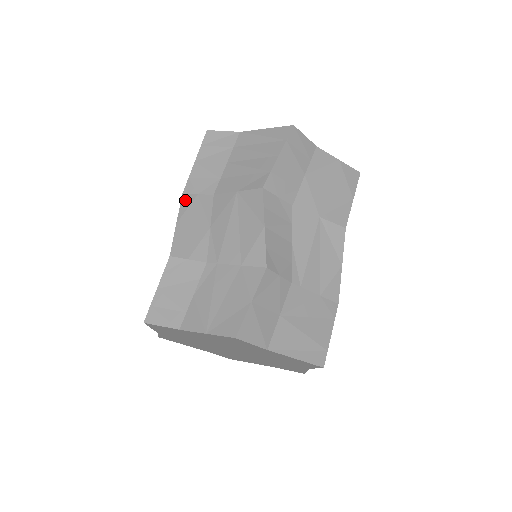
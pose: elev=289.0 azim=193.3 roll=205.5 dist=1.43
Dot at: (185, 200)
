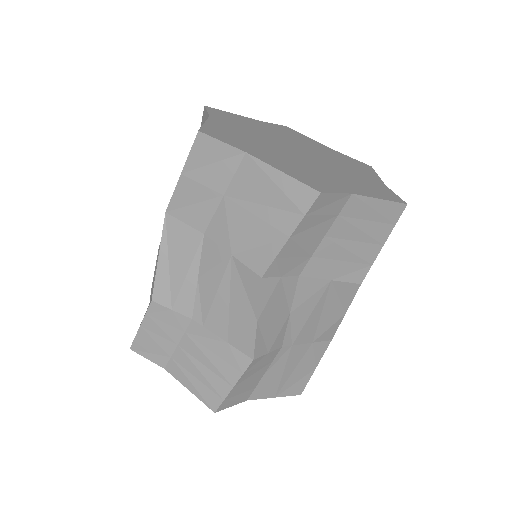
Dot at: (266, 288)
